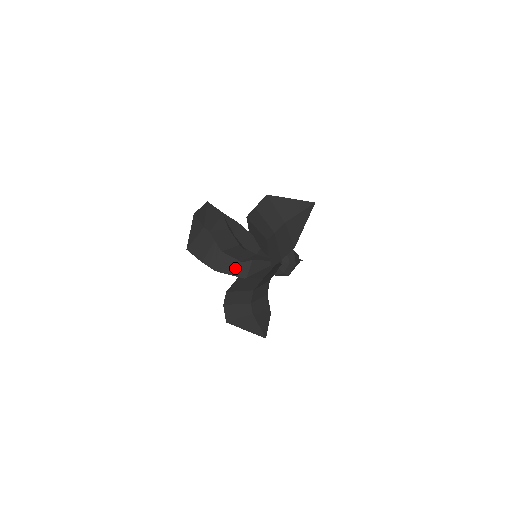
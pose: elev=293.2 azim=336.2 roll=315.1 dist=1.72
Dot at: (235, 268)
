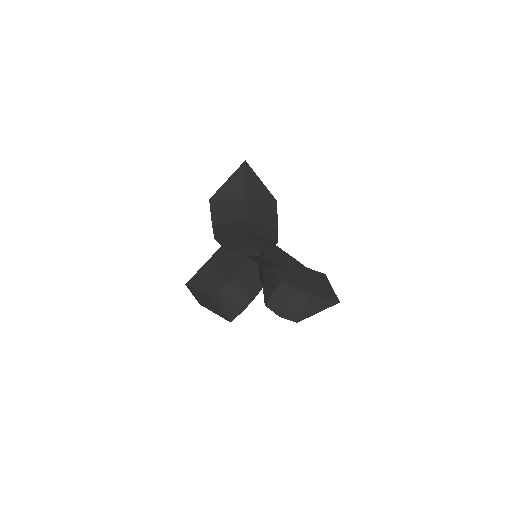
Dot at: (230, 245)
